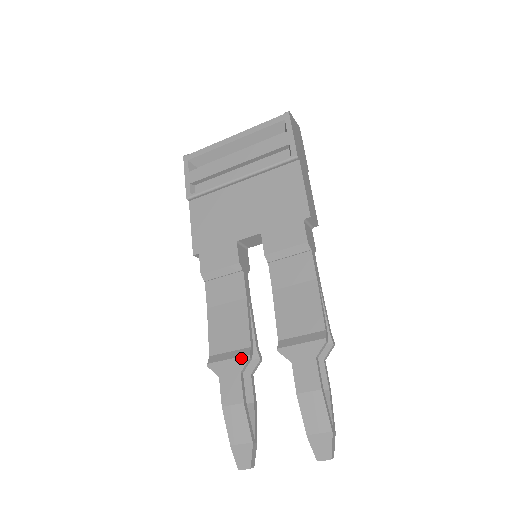
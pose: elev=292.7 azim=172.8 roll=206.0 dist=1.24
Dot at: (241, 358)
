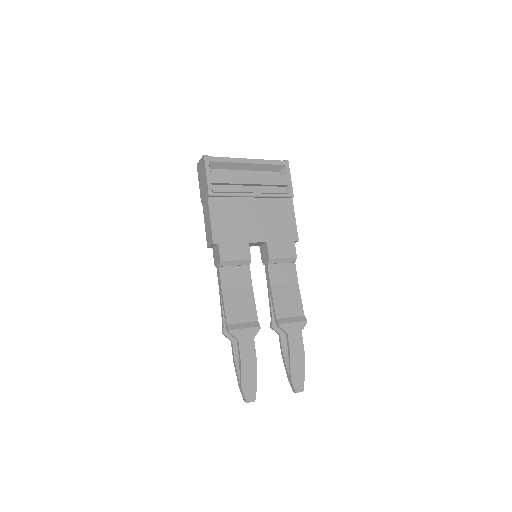
Dot at: (255, 328)
